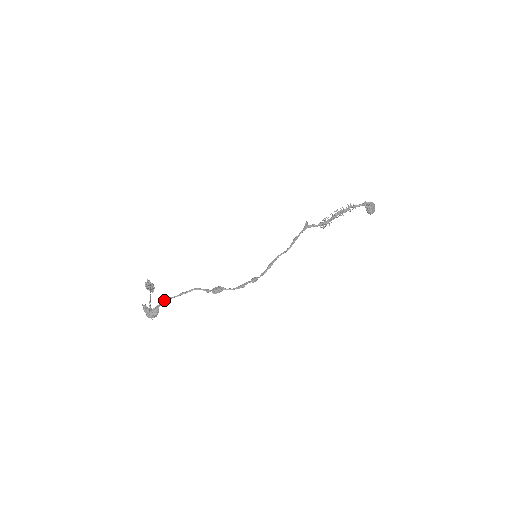
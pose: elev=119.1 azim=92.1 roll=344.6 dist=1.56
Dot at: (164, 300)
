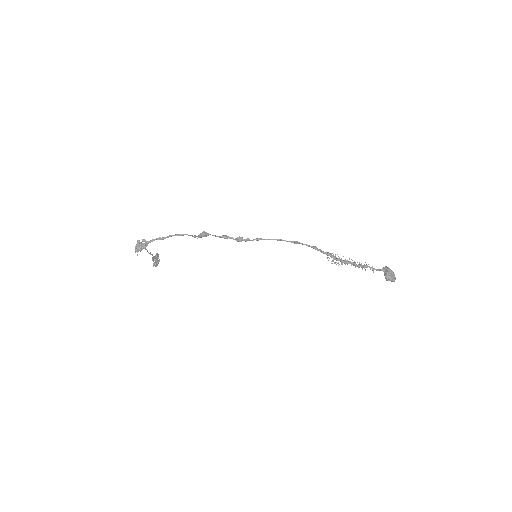
Dot at: (157, 238)
